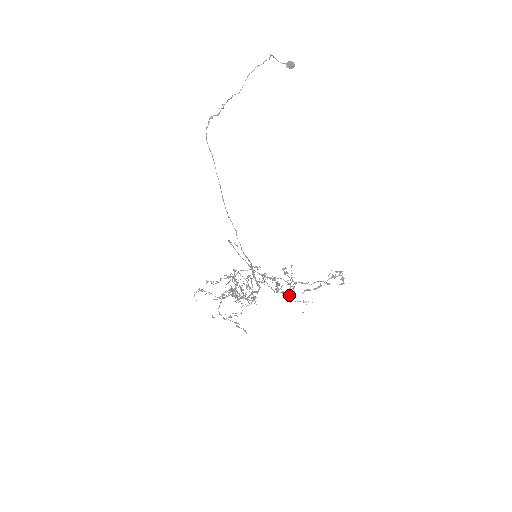
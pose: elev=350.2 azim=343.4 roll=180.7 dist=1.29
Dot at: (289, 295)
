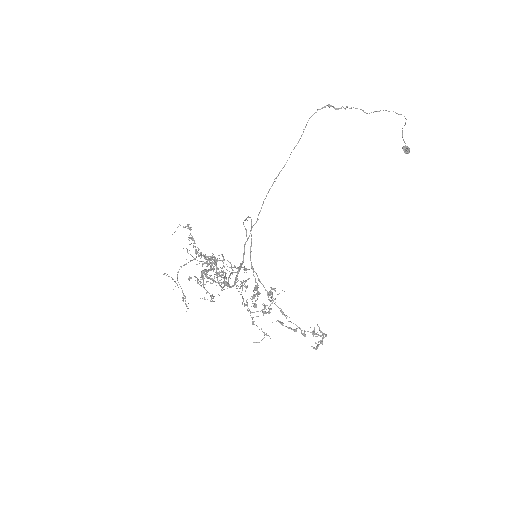
Dot at: occluded
